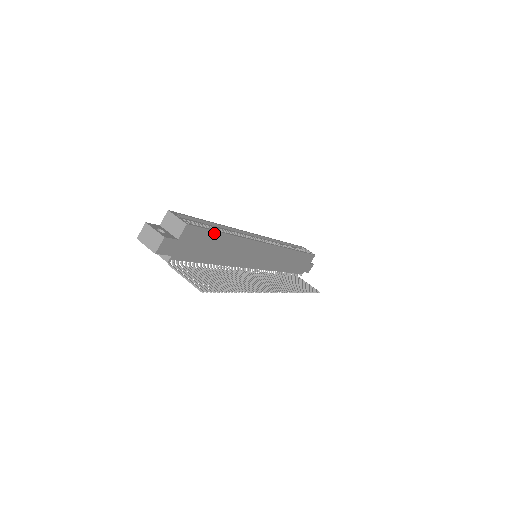
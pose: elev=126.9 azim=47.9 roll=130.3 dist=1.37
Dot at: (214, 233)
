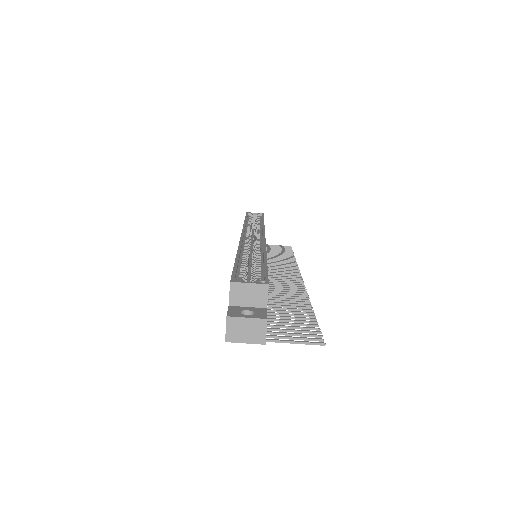
Dot at: occluded
